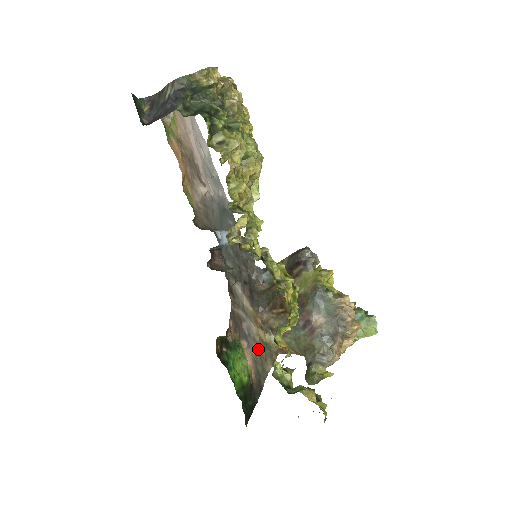
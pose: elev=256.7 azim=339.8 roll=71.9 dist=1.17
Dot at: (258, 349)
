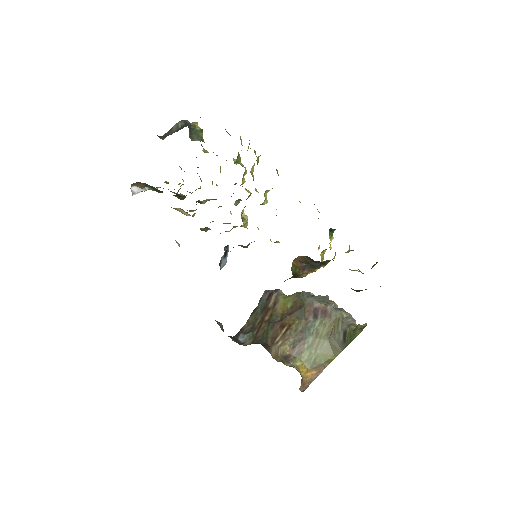
Dot at: occluded
